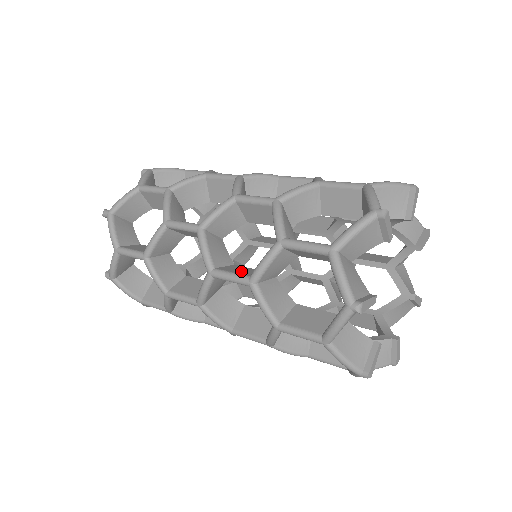
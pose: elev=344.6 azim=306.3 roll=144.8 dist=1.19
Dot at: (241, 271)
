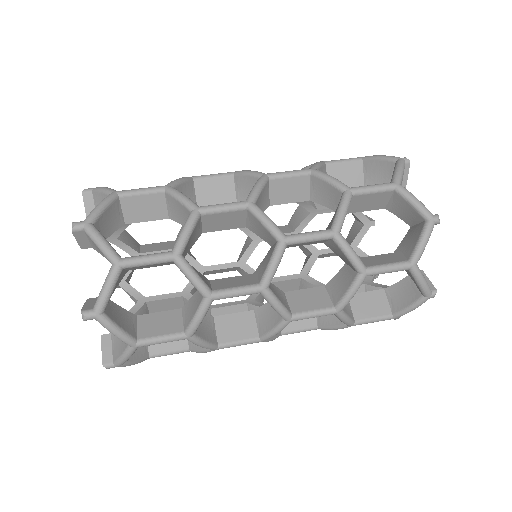
Dot at: (301, 321)
